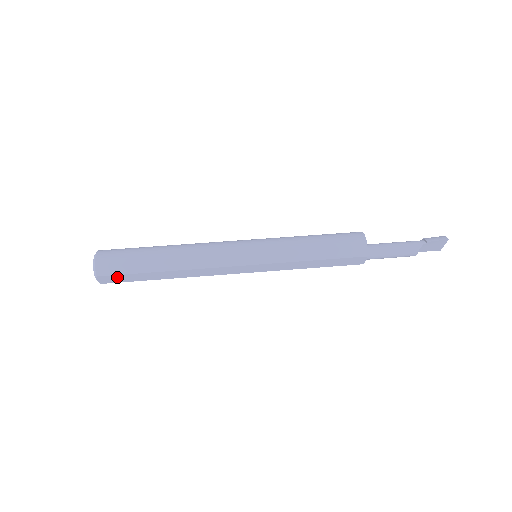
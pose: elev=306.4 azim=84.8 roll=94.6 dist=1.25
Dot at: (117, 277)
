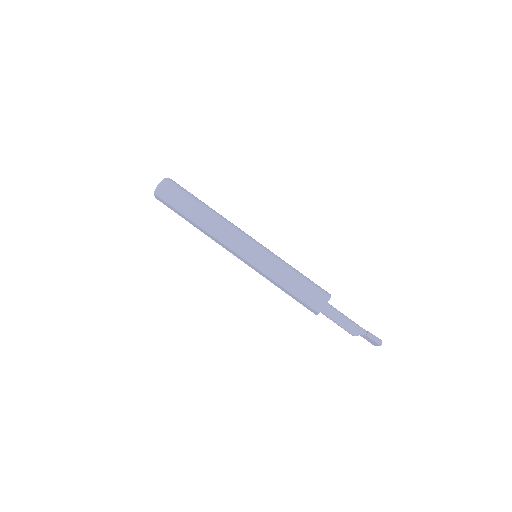
Dot at: (166, 203)
